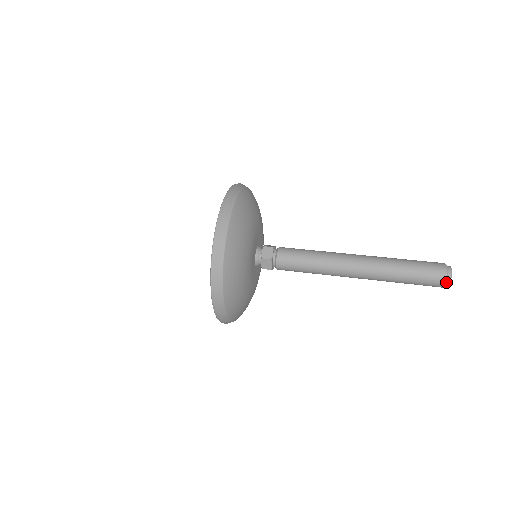
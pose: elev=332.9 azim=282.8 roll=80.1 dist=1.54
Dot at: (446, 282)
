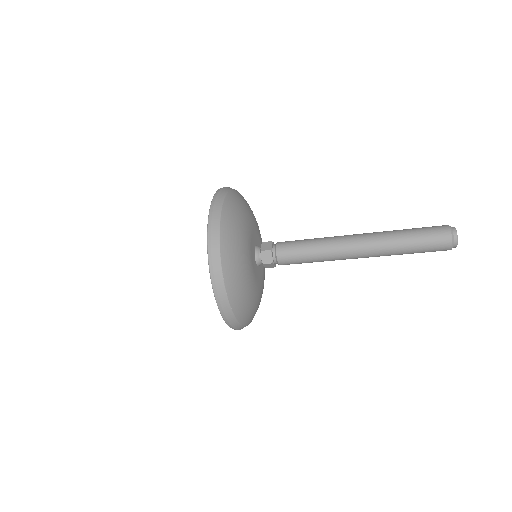
Dot at: (453, 239)
